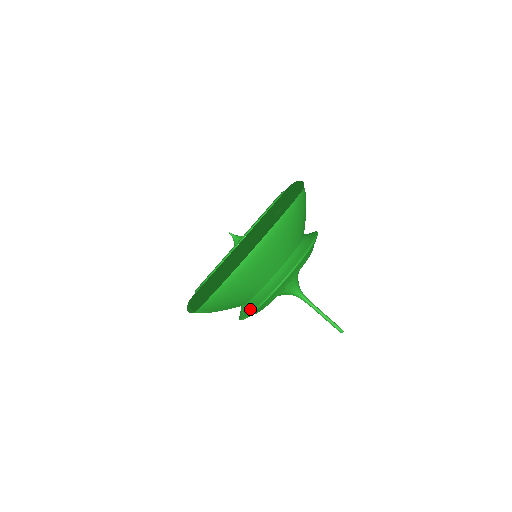
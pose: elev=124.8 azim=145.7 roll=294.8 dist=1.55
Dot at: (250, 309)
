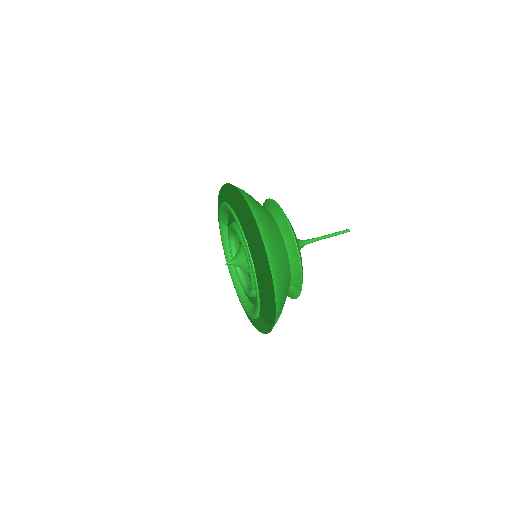
Dot at: (298, 281)
